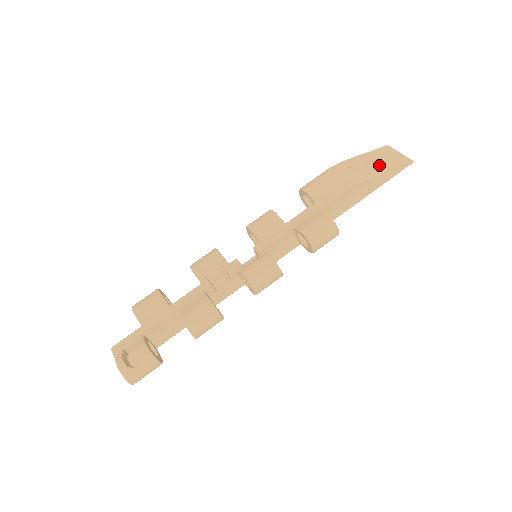
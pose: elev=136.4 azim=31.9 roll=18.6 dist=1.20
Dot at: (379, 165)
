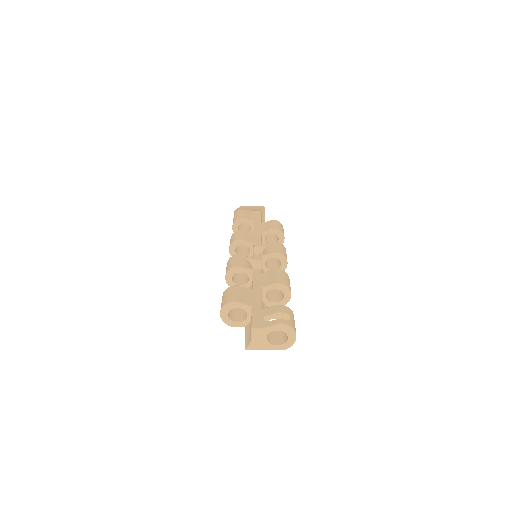
Dot at: (253, 209)
